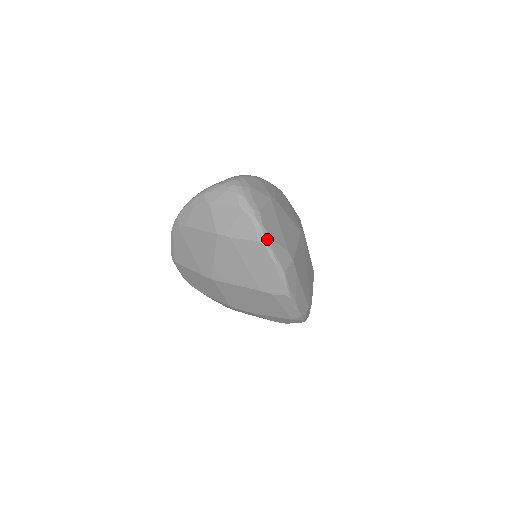
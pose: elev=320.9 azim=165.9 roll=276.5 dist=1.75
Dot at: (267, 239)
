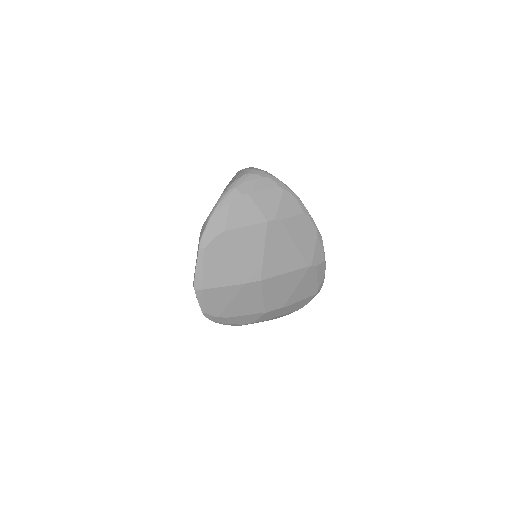
Dot at: (307, 210)
